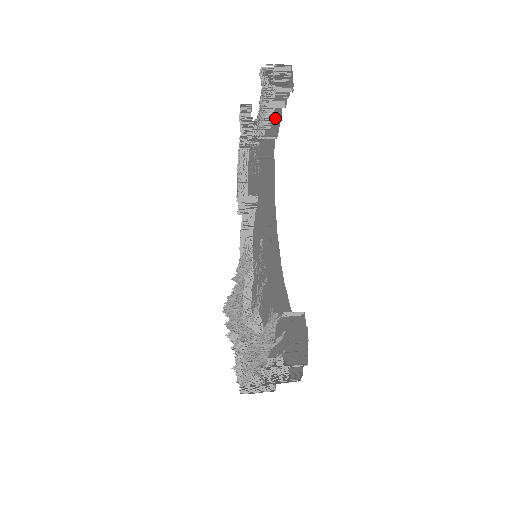
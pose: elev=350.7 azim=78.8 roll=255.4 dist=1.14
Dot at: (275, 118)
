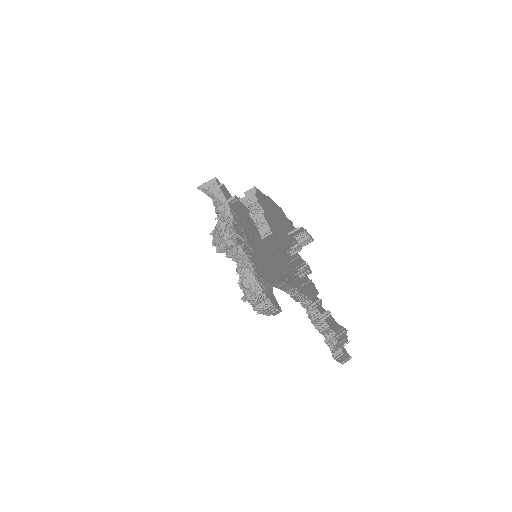
Dot at: occluded
